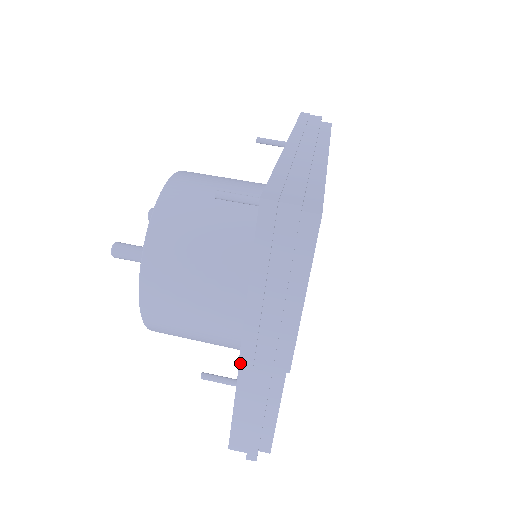
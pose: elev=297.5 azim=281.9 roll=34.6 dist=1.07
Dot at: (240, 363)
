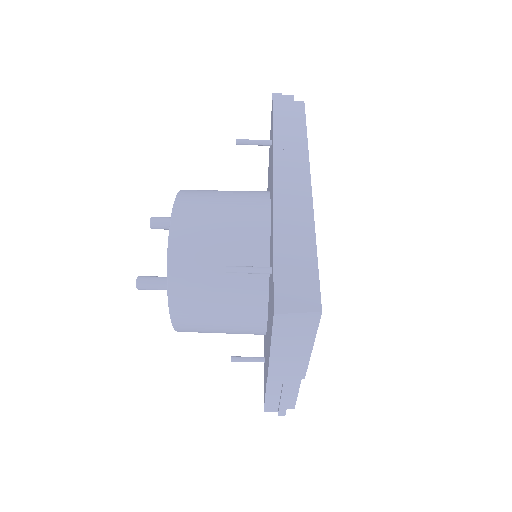
Dot at: (268, 381)
